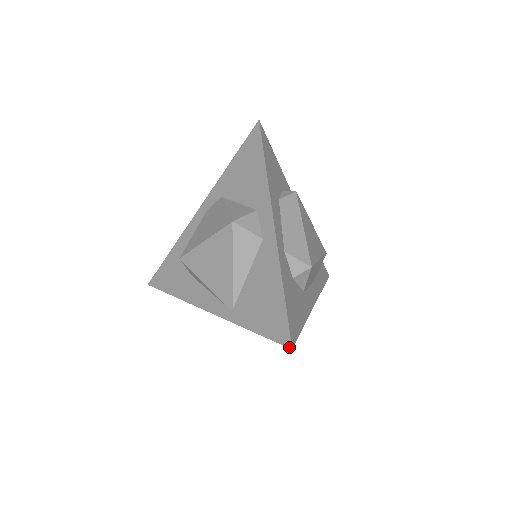
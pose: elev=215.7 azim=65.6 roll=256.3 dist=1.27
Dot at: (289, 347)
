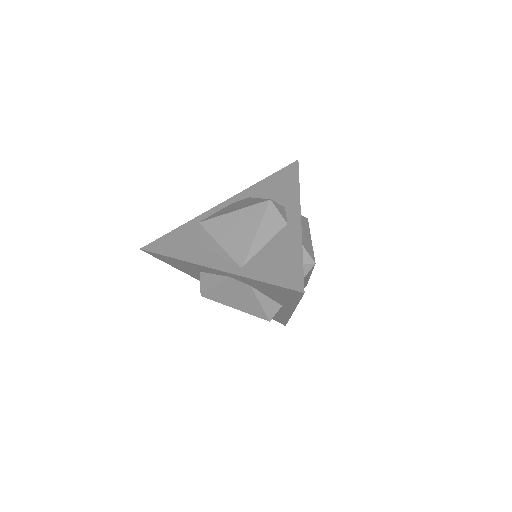
Dot at: (301, 291)
